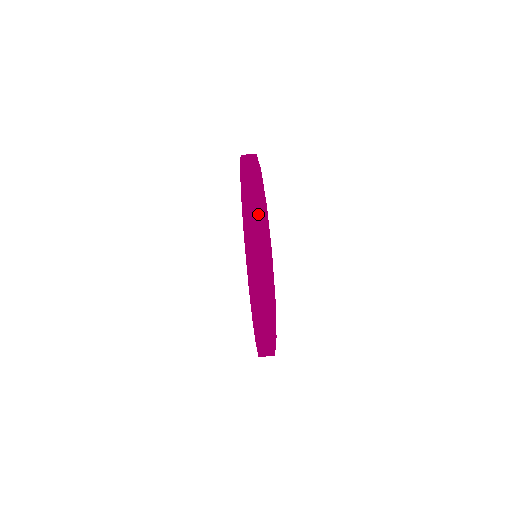
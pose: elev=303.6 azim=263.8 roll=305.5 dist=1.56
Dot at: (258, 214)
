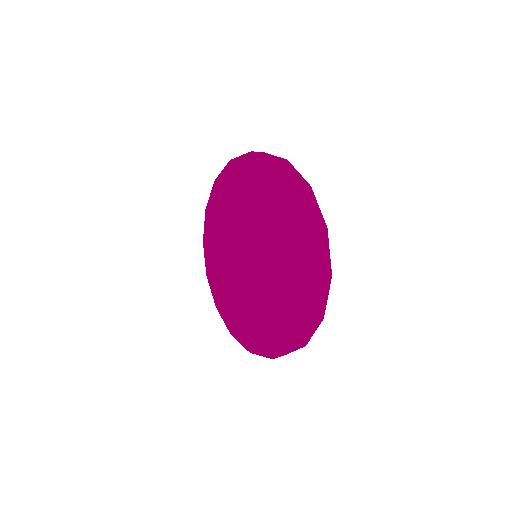
Dot at: occluded
